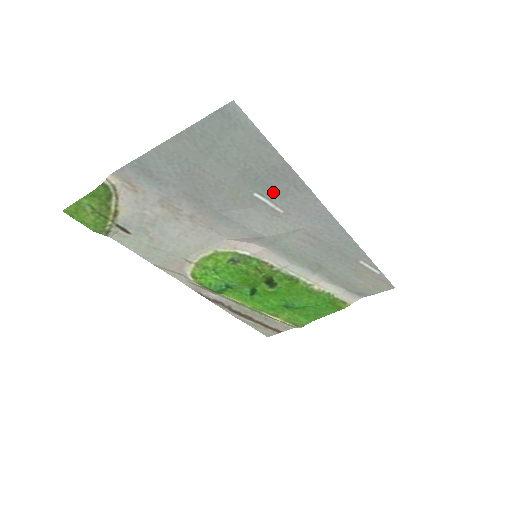
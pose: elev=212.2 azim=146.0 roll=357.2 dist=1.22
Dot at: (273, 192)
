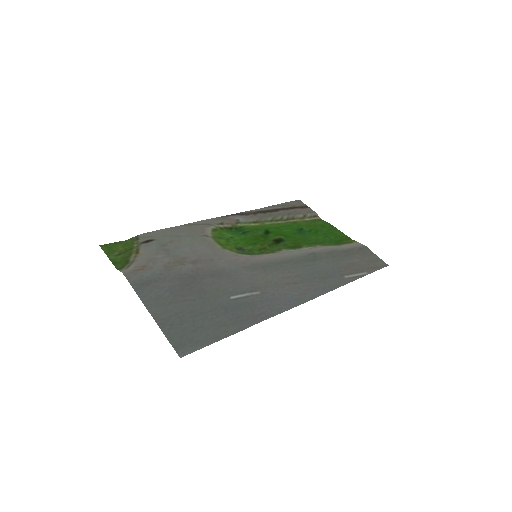
Dot at: (244, 304)
